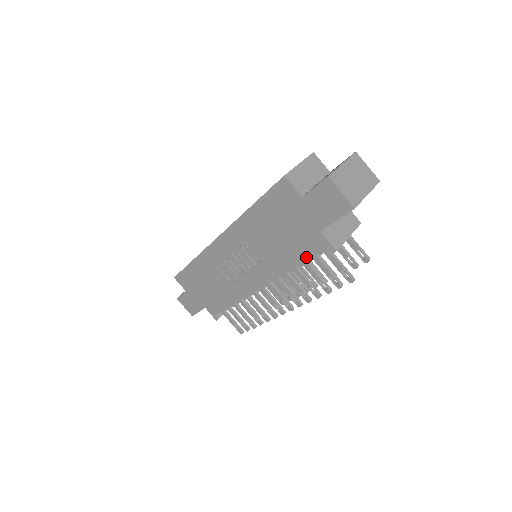
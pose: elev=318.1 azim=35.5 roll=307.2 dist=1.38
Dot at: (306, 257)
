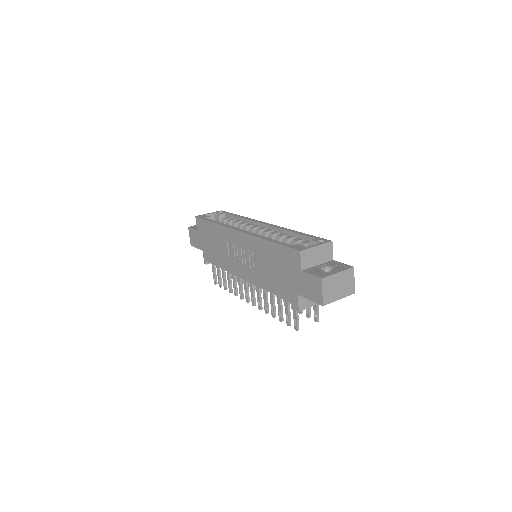
Dot at: (281, 296)
